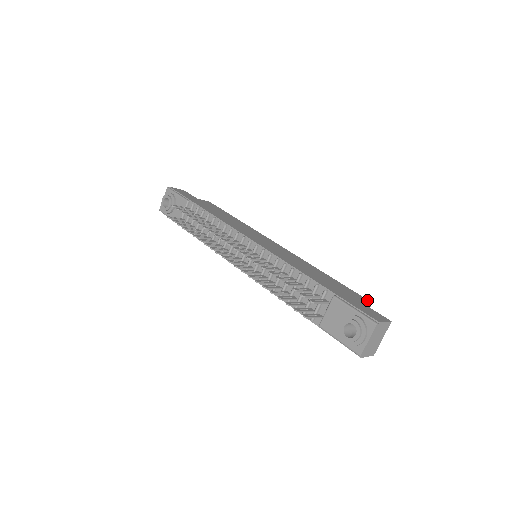
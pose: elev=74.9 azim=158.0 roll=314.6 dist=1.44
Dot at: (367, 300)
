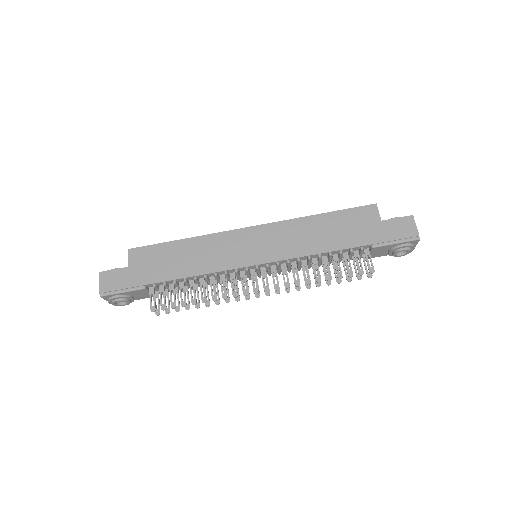
Dot at: (373, 207)
